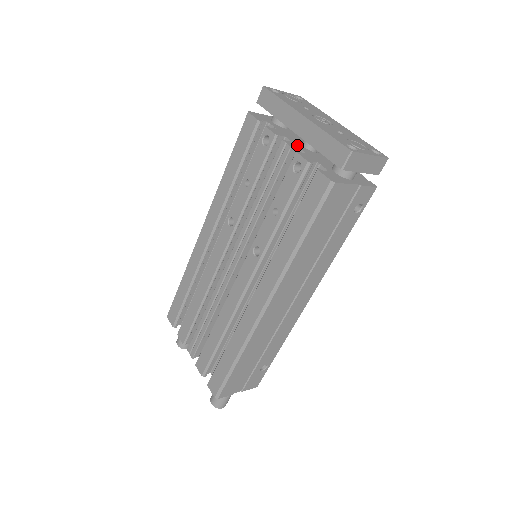
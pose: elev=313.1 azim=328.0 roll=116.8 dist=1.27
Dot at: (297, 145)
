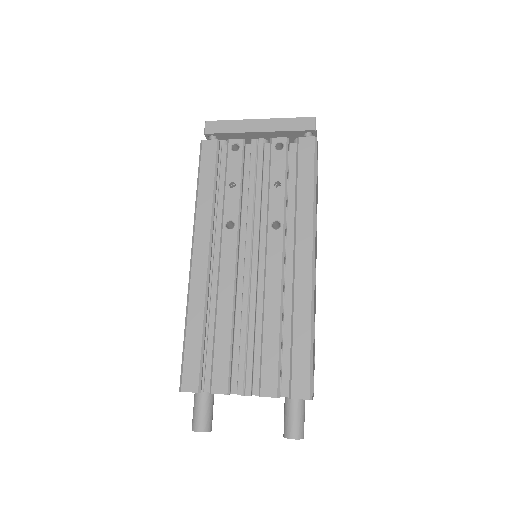
Dot at: occluded
